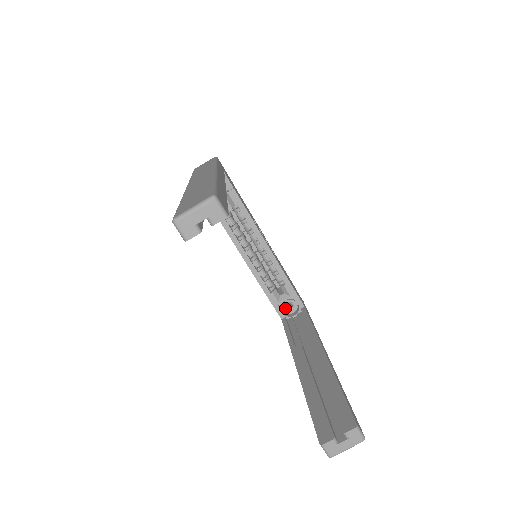
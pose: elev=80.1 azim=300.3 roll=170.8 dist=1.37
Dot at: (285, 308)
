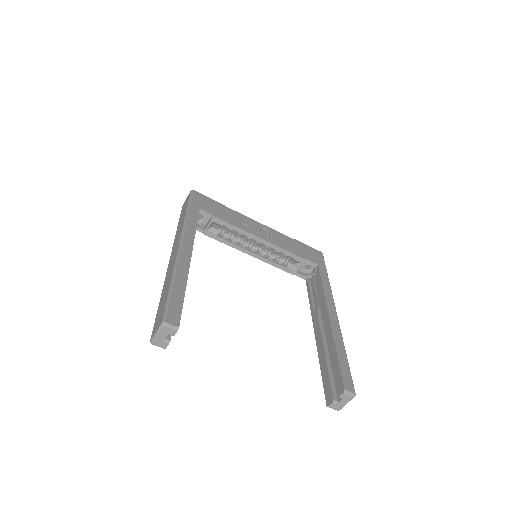
Dot at: (305, 270)
